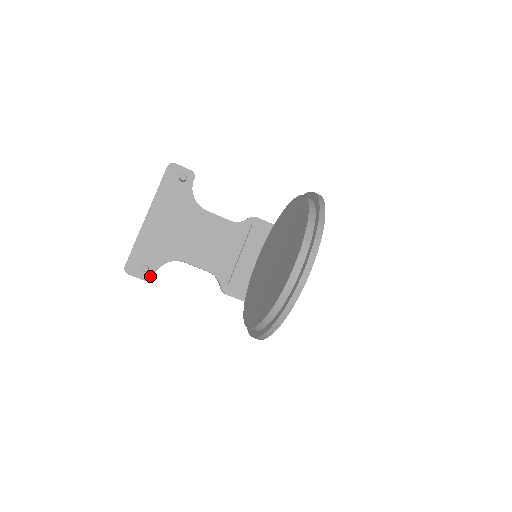
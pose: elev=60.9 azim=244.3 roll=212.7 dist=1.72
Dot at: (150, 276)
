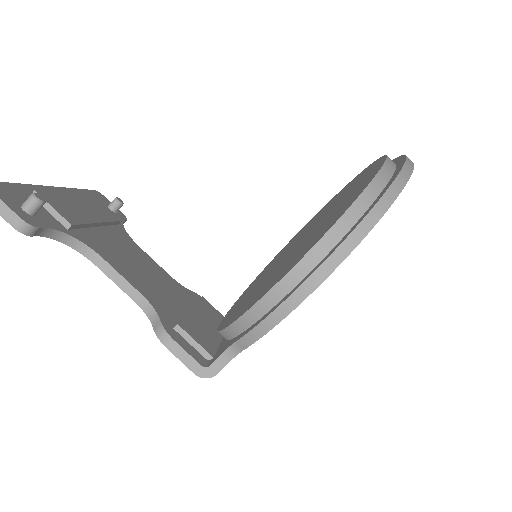
Dot at: (34, 222)
